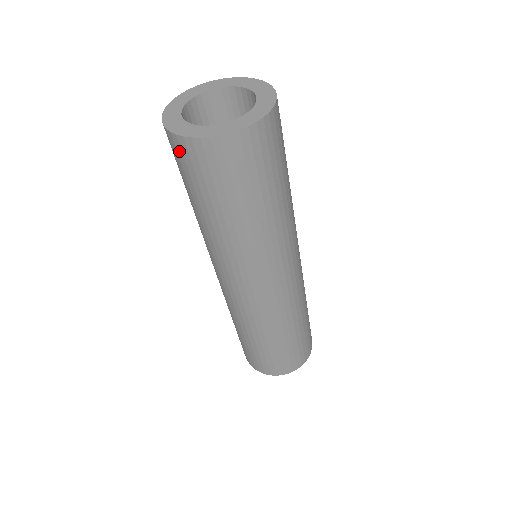
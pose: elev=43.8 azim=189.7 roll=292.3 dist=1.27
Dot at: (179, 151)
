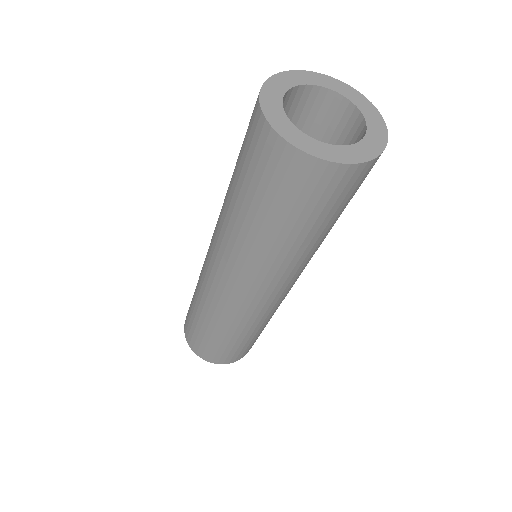
Dot at: (335, 181)
